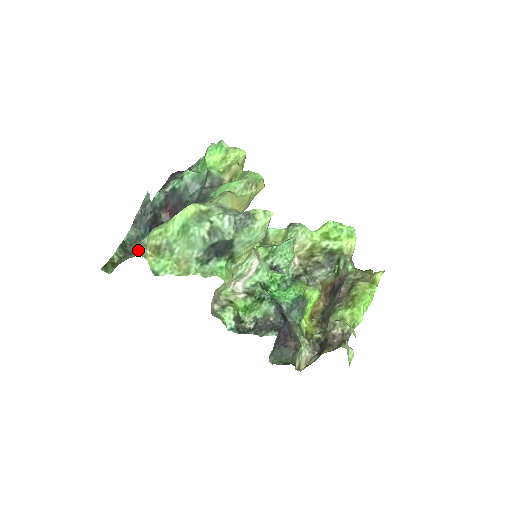
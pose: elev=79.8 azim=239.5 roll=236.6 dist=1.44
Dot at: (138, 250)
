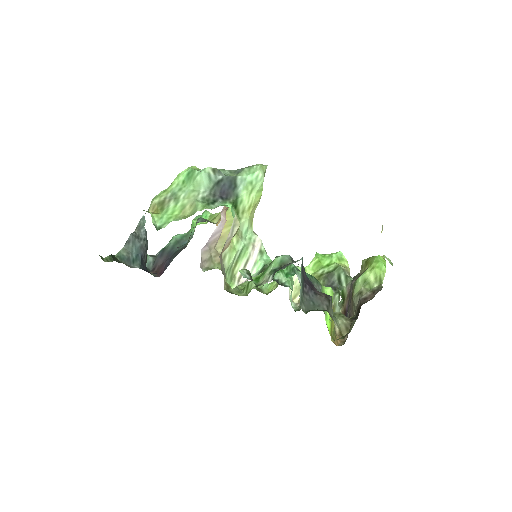
Dot at: occluded
